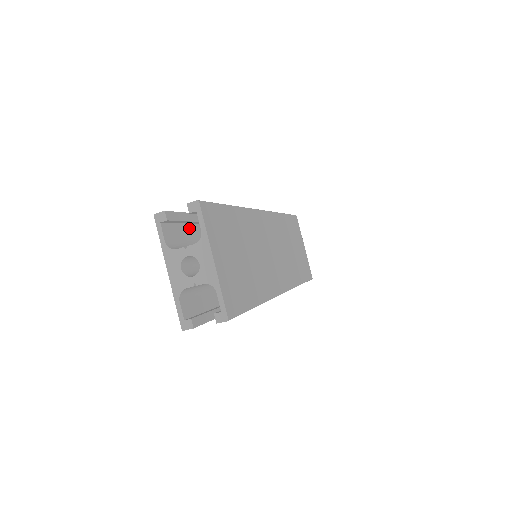
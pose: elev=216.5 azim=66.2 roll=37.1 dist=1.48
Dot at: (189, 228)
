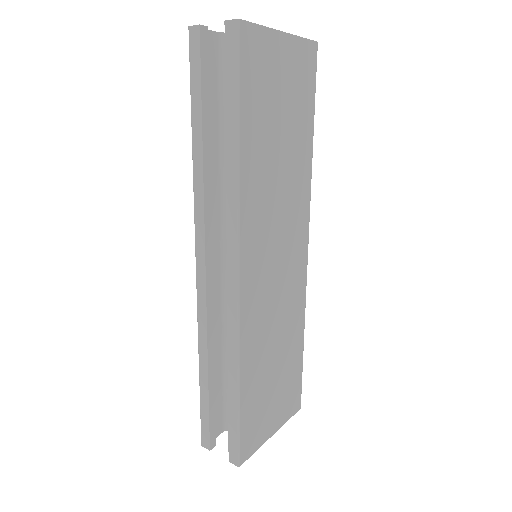
Dot at: occluded
